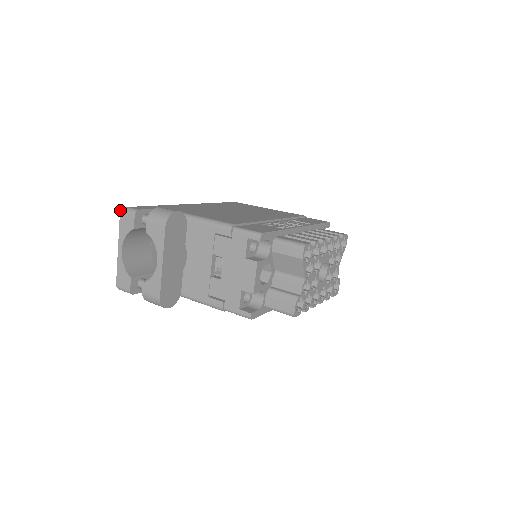
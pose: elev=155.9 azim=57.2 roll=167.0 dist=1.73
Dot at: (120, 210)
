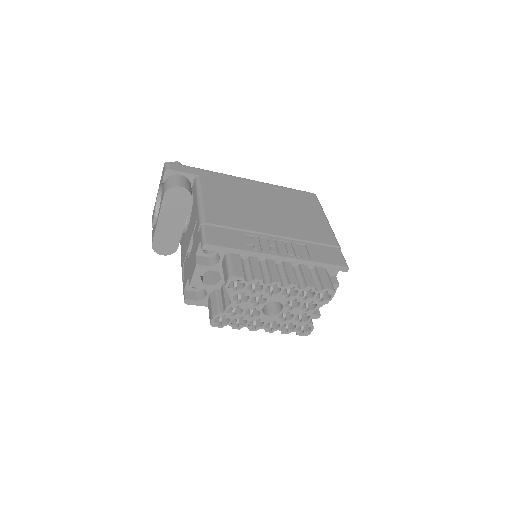
Dot at: (165, 162)
